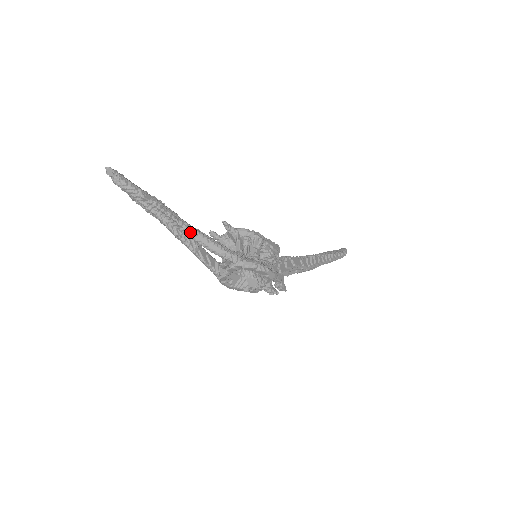
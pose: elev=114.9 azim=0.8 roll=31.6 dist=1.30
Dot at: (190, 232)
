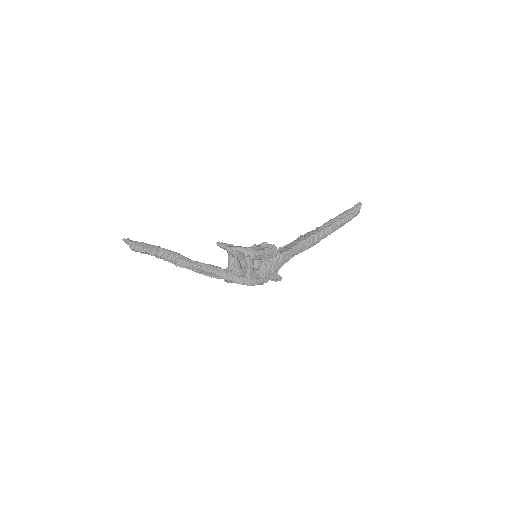
Dot at: (193, 268)
